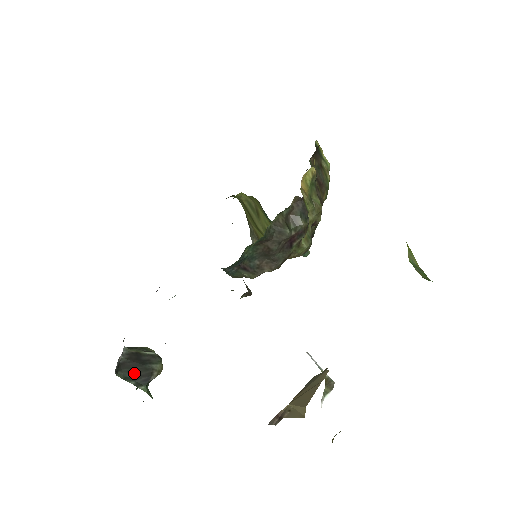
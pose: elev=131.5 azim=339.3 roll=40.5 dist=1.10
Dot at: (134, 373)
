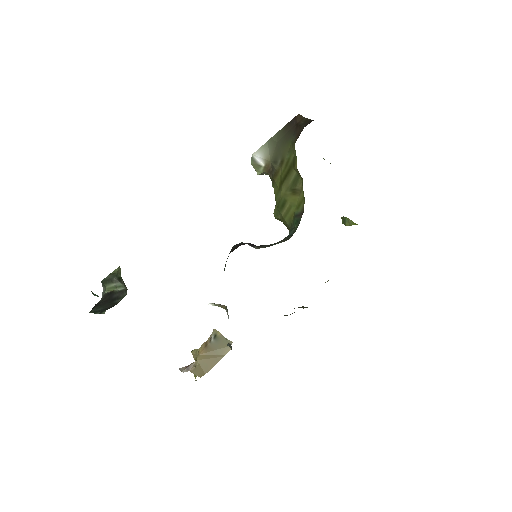
Dot at: (103, 308)
